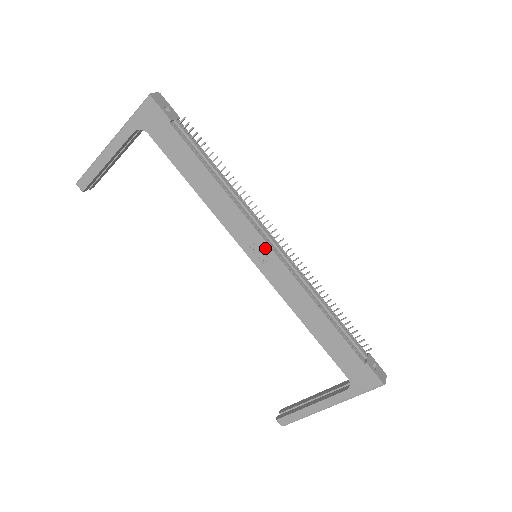
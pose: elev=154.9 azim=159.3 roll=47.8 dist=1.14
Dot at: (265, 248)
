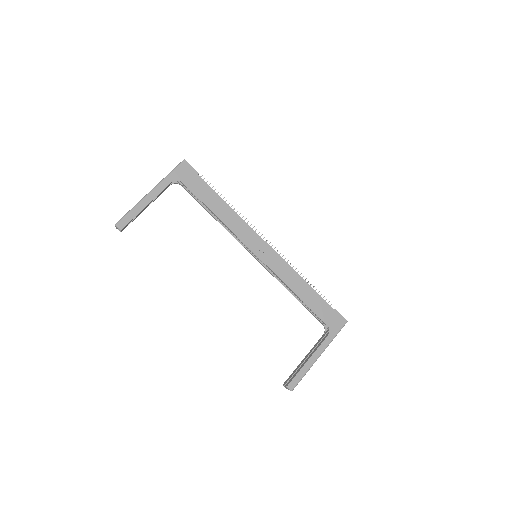
Dot at: (265, 245)
